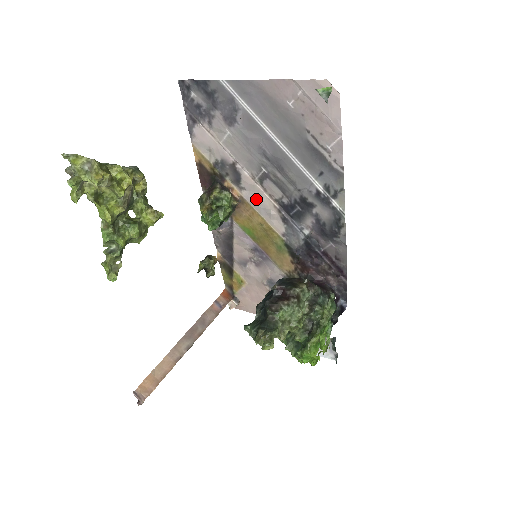
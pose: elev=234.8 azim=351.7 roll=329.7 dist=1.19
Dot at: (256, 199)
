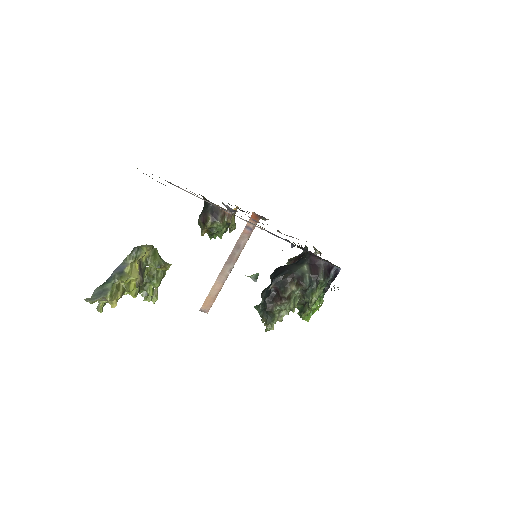
Dot at: occluded
